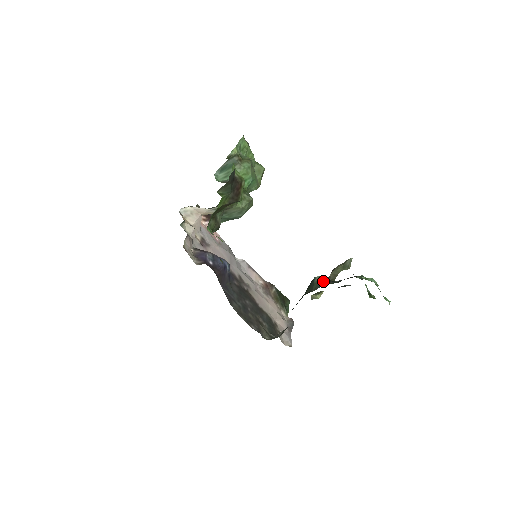
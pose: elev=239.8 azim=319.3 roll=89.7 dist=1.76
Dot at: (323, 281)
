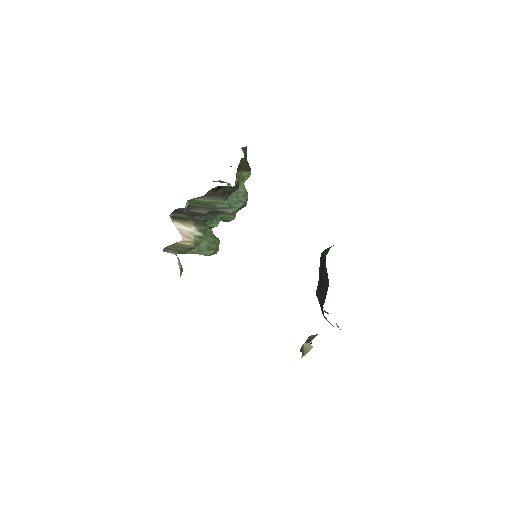
Dot at: occluded
